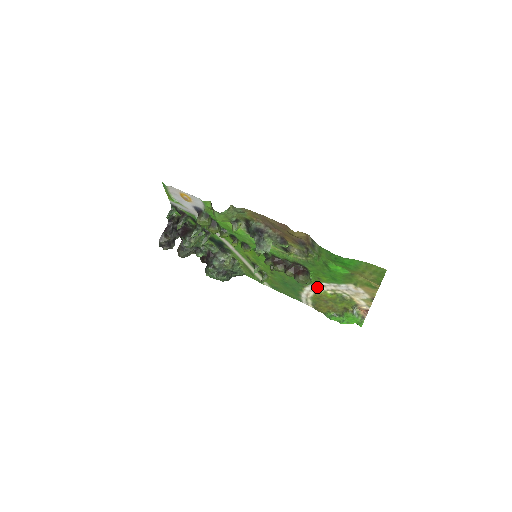
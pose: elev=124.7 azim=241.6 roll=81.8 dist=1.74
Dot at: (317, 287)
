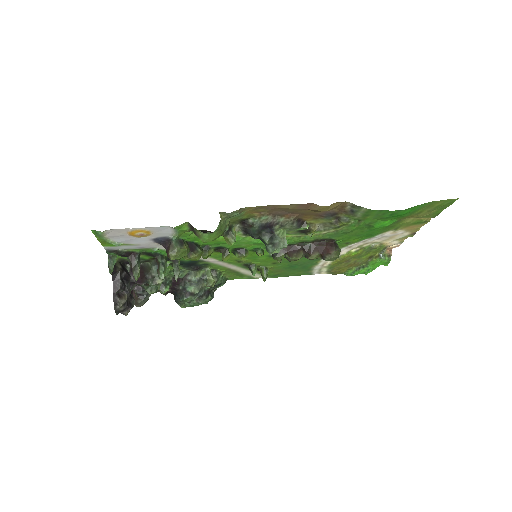
Dot at: (340, 252)
